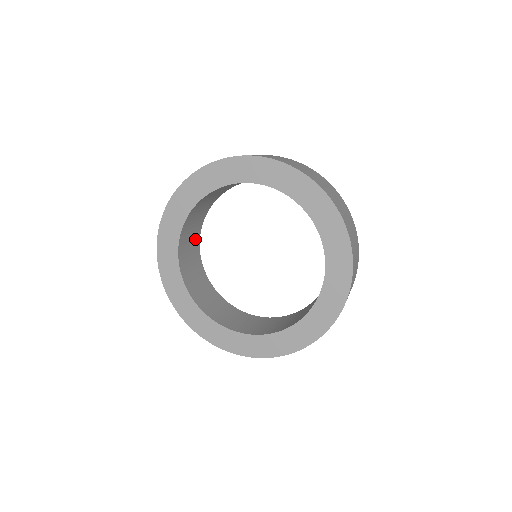
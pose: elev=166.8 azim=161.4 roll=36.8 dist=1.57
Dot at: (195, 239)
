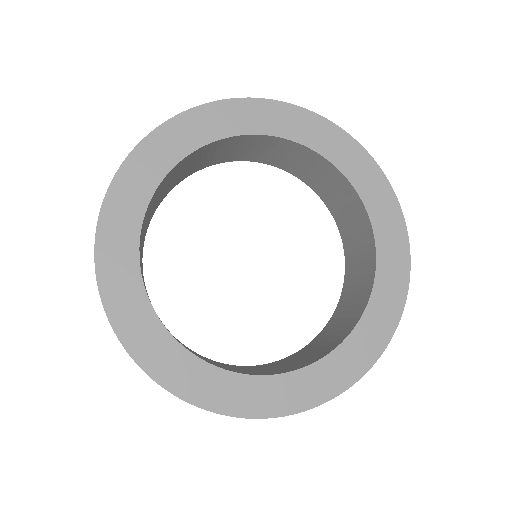
Dot at: (213, 160)
